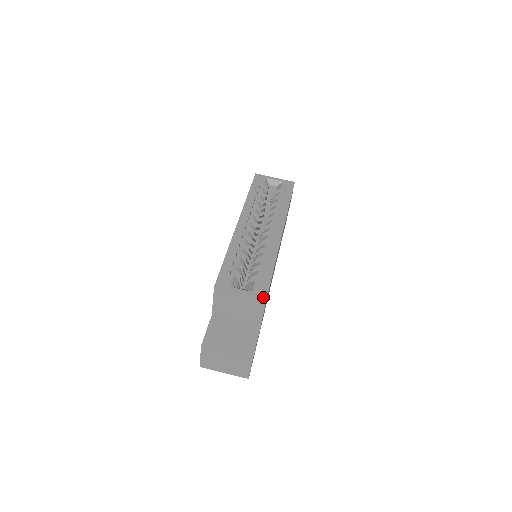
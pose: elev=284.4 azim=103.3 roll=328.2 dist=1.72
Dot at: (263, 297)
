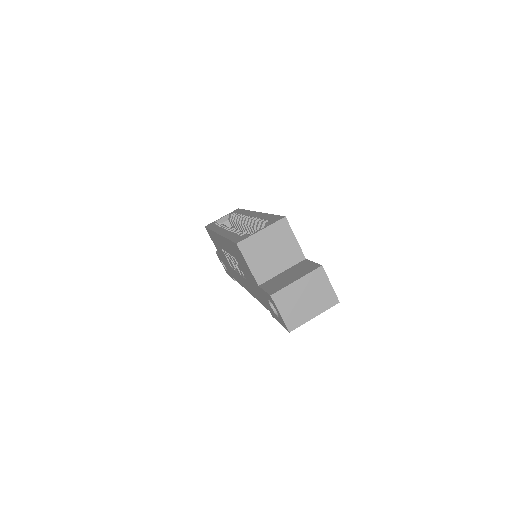
Dot at: (282, 218)
